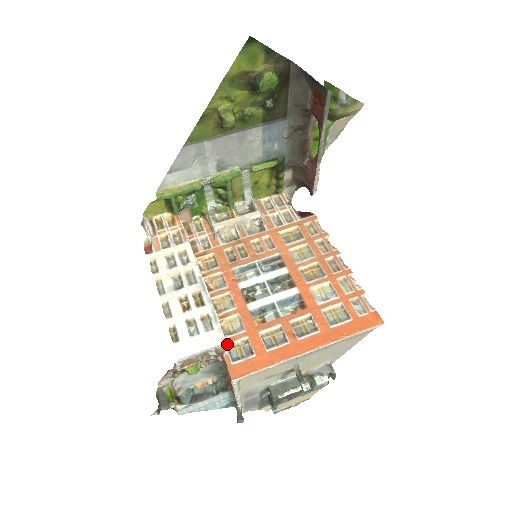
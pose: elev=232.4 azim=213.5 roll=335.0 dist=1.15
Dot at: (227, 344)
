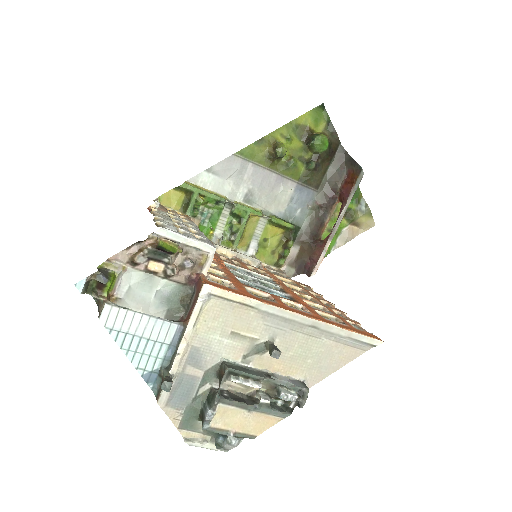
Dot at: occluded
